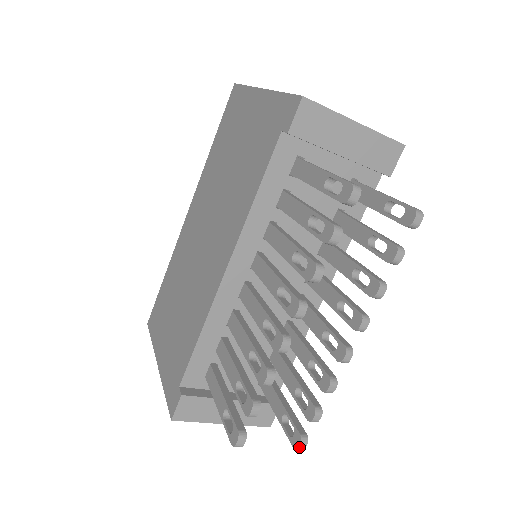
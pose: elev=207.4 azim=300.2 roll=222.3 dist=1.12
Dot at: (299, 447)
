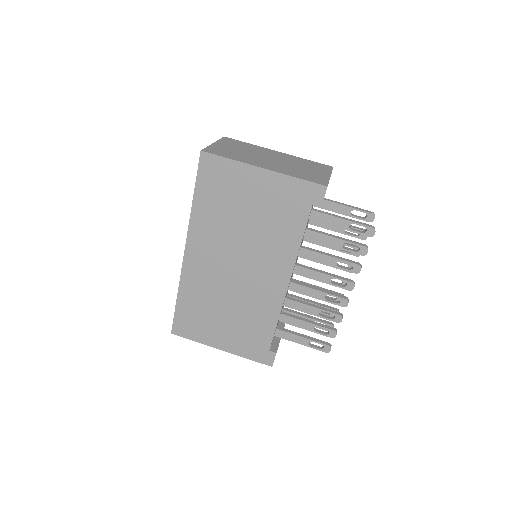
Dot at: occluded
